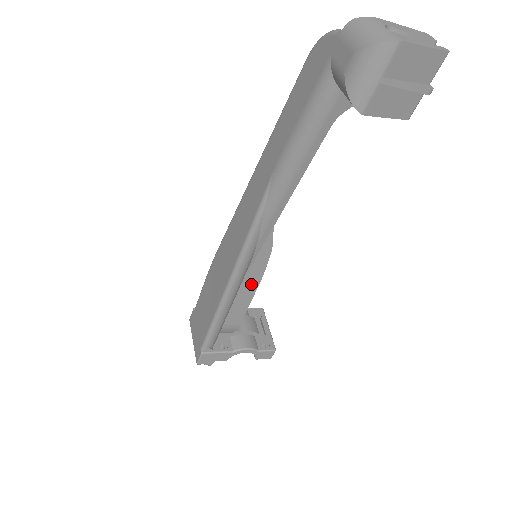
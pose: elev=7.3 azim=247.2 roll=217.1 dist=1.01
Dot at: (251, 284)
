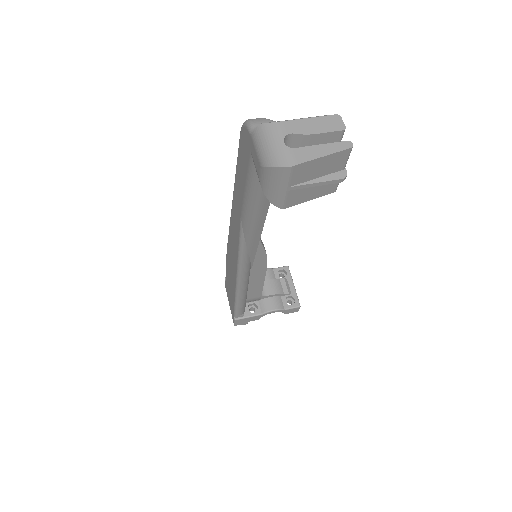
Dot at: (258, 275)
